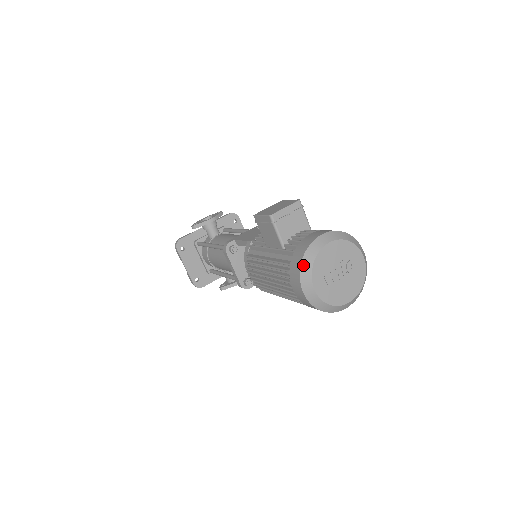
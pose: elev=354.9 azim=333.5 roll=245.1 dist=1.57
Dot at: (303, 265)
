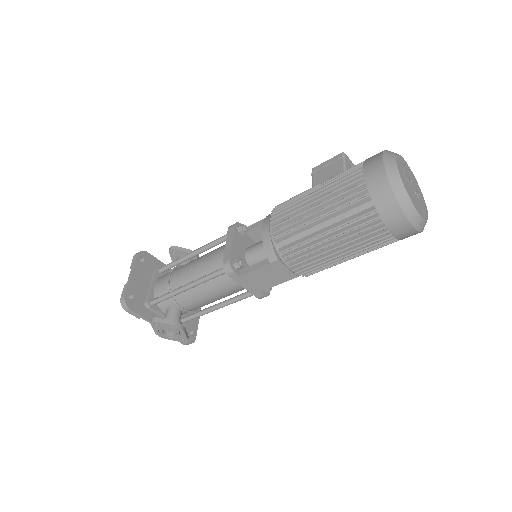
Dot at: (387, 151)
